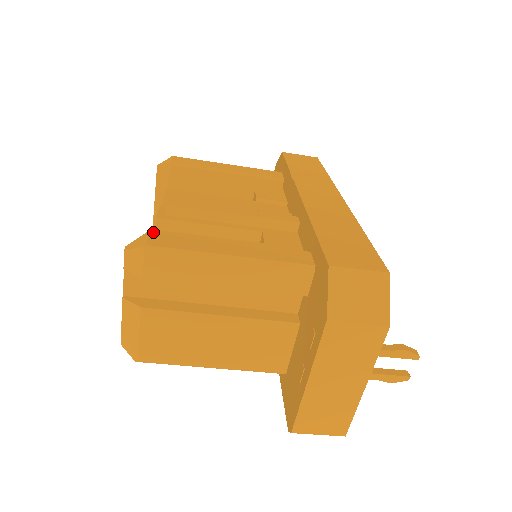
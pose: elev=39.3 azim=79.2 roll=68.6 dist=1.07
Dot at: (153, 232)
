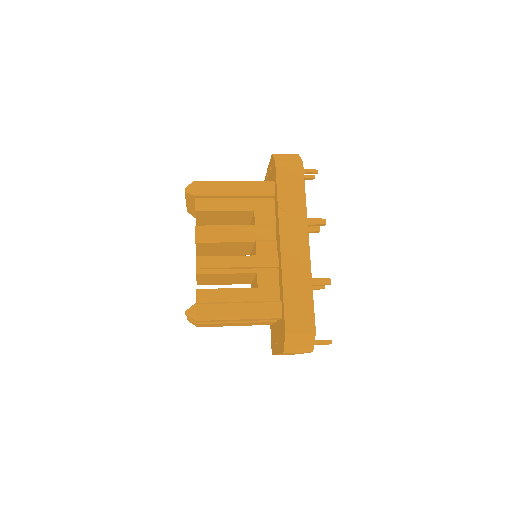
Dot at: (198, 304)
